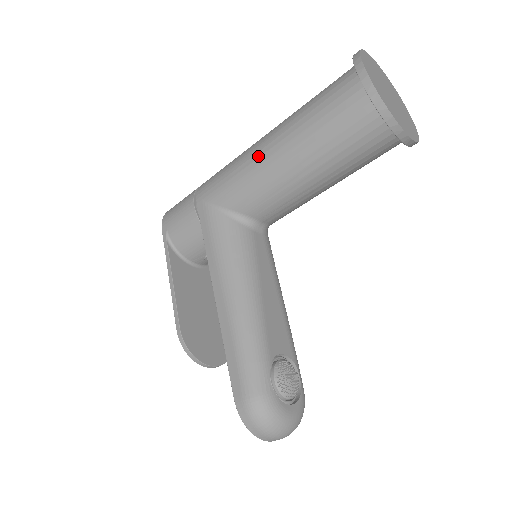
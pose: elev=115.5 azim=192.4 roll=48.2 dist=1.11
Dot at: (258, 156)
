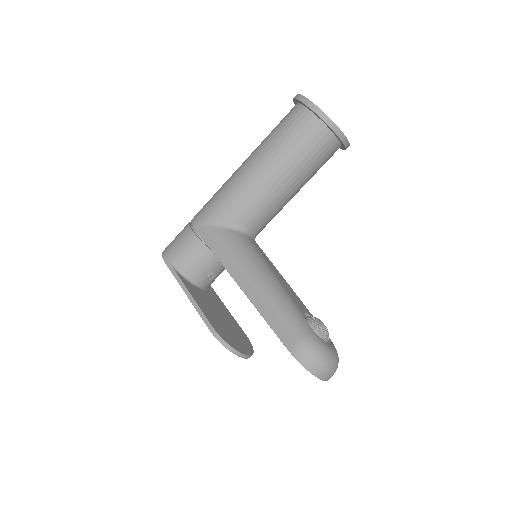
Dot at: (242, 177)
